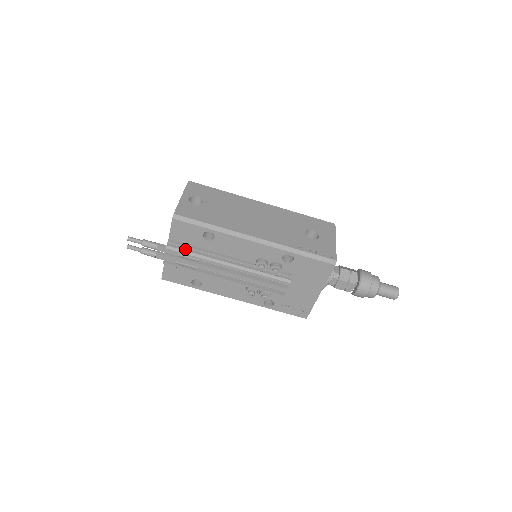
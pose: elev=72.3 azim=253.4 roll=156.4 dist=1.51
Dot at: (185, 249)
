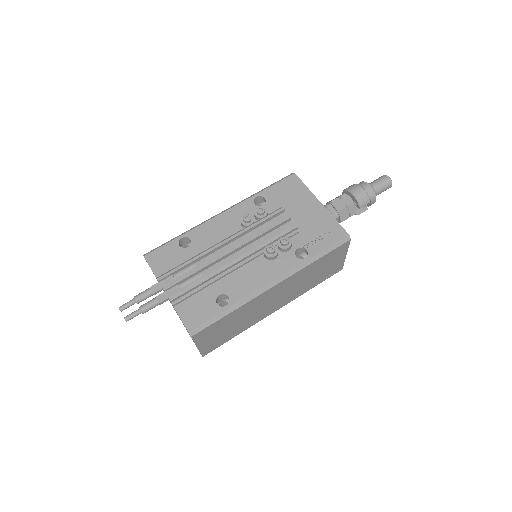
Dot at: (176, 268)
